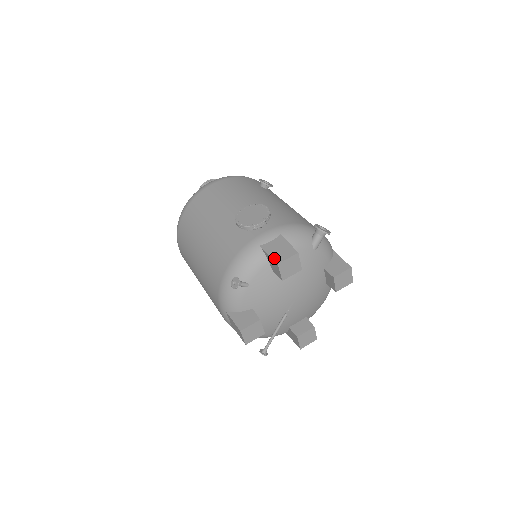
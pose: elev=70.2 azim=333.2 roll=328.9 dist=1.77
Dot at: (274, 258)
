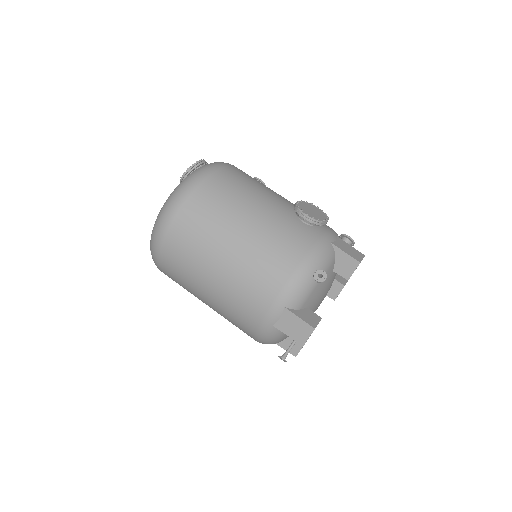
Dot at: (353, 257)
